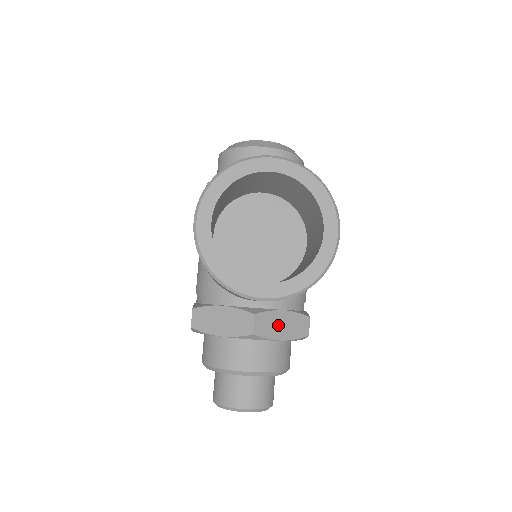
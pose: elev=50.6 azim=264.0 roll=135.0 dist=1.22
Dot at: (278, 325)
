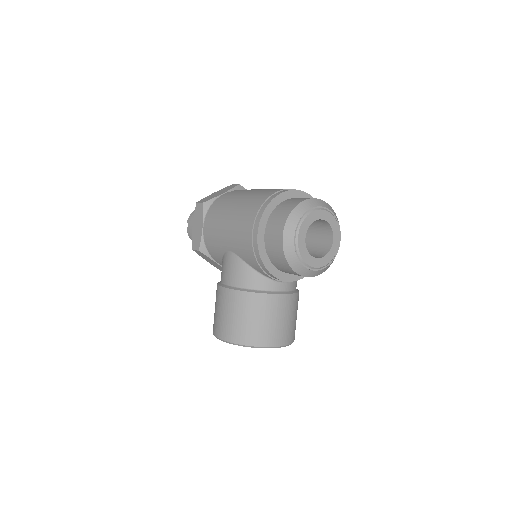
Dot at: occluded
